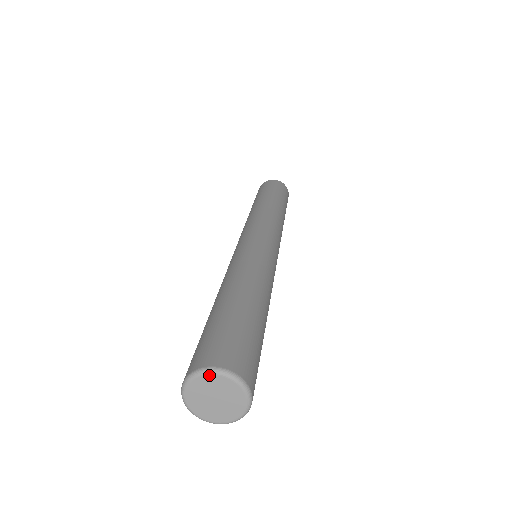
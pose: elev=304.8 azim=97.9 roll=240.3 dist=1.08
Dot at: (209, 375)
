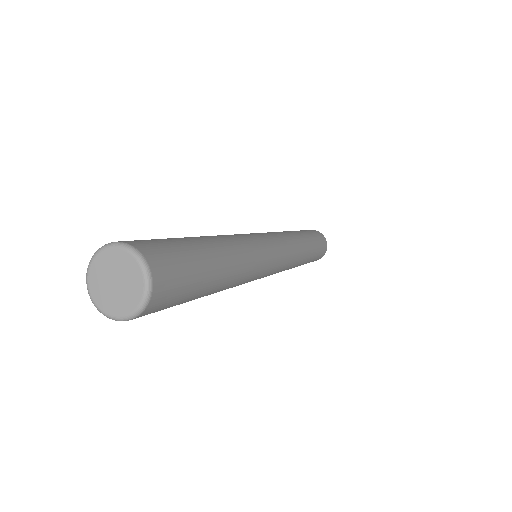
Dot at: (115, 248)
